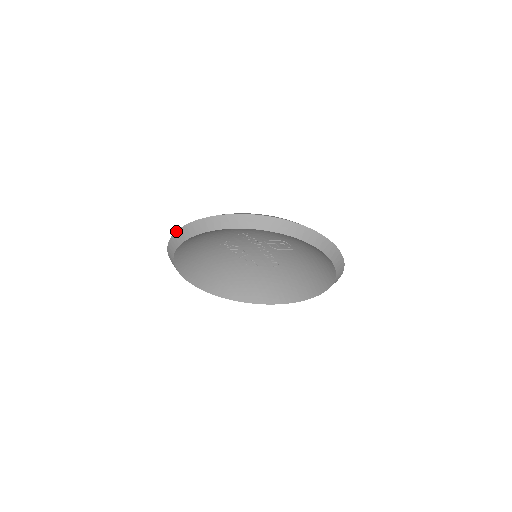
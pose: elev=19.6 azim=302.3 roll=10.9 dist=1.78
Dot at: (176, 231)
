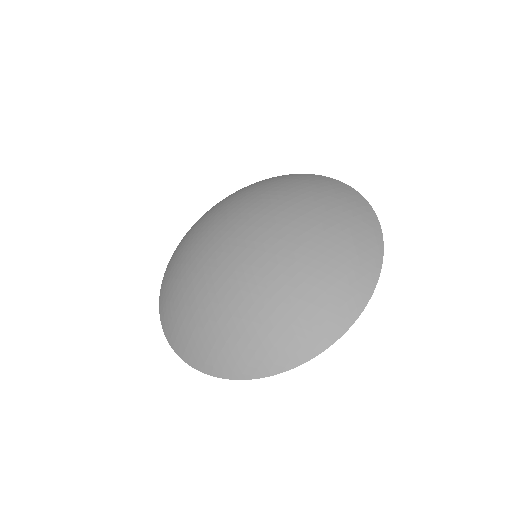
Dot at: (159, 312)
